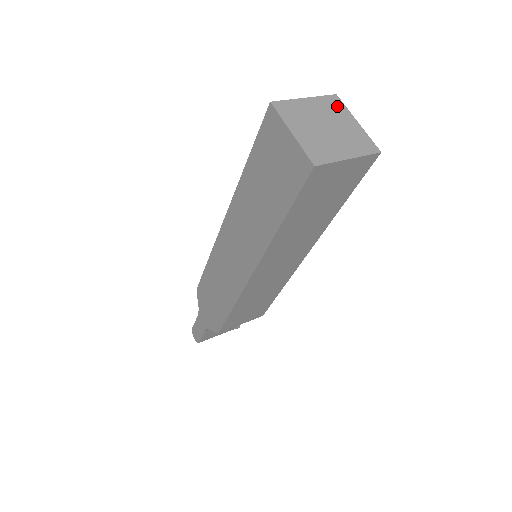
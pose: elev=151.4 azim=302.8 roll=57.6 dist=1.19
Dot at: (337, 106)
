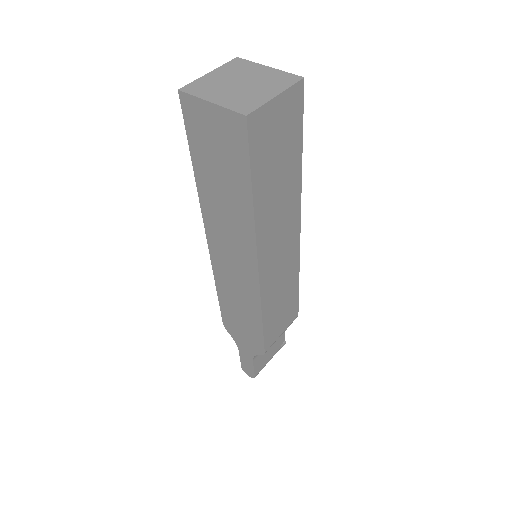
Dot at: (243, 65)
